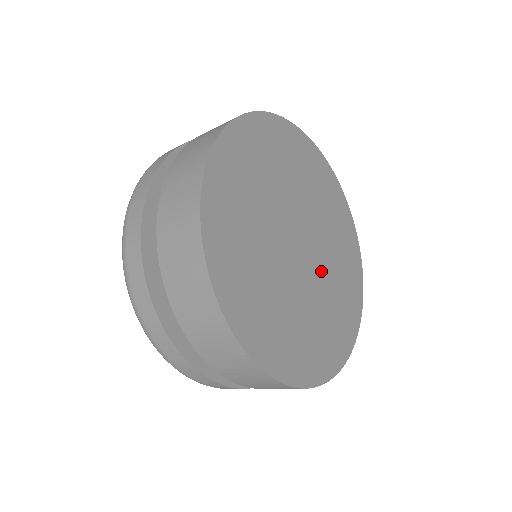
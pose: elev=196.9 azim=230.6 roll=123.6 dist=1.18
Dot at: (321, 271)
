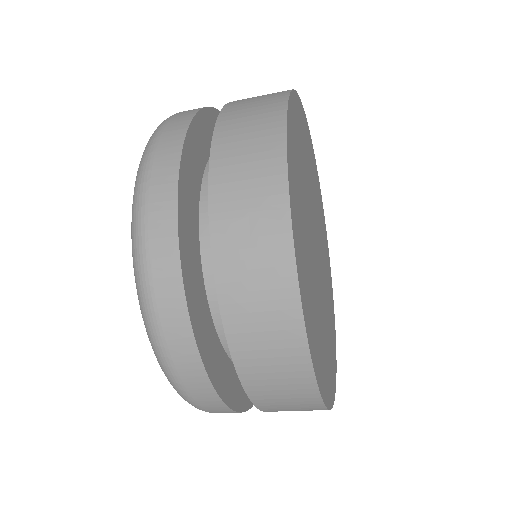
Dot at: (322, 296)
